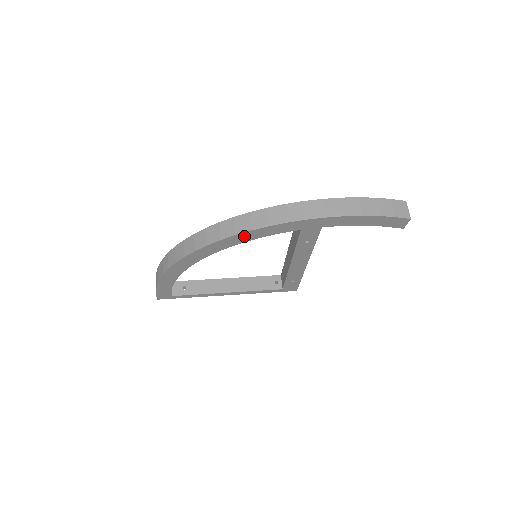
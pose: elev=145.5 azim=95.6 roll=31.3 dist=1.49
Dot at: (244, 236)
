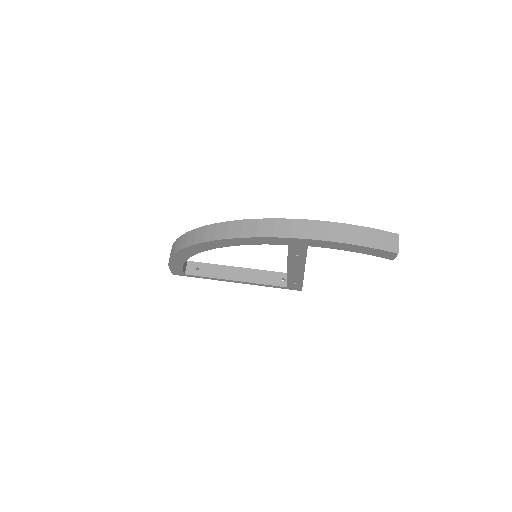
Dot at: (235, 241)
